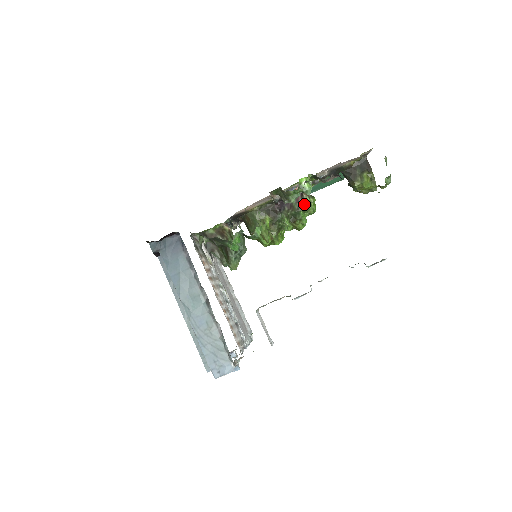
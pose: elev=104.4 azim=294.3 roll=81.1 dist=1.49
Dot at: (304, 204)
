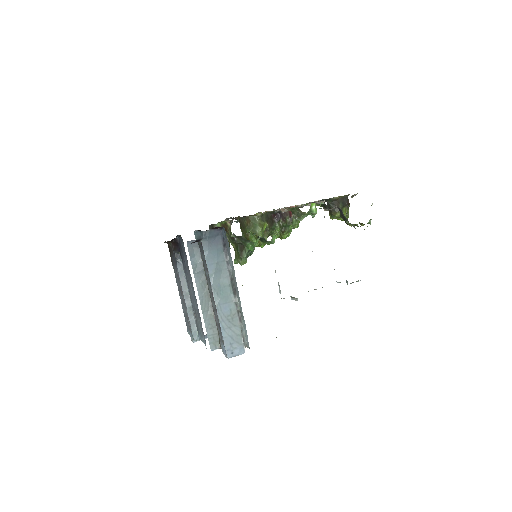
Dot at: (294, 220)
